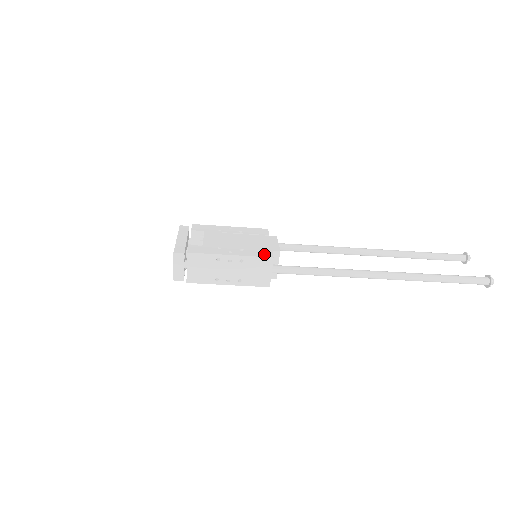
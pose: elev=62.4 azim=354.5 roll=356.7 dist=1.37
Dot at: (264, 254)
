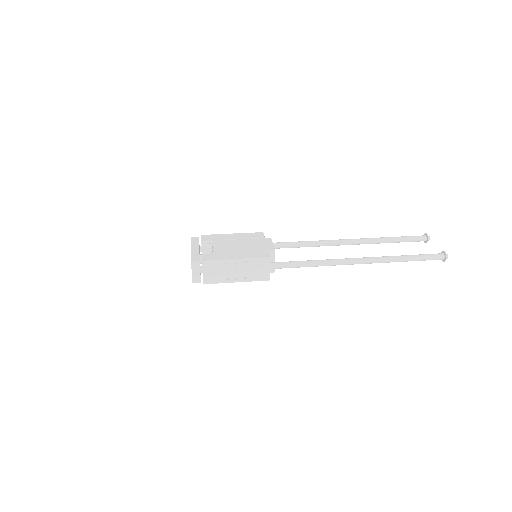
Dot at: (263, 255)
